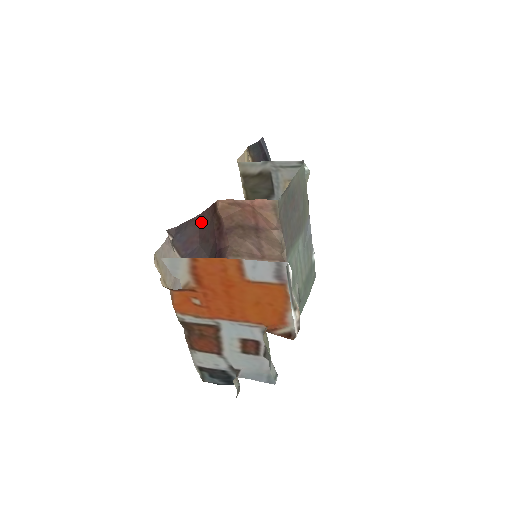
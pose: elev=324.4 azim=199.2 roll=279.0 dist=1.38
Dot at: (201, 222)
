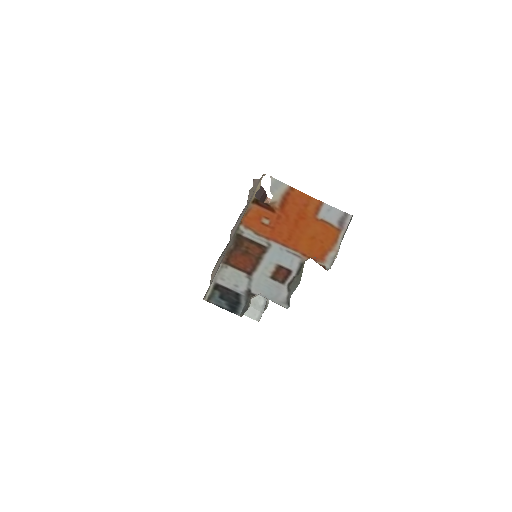
Dot at: (262, 196)
